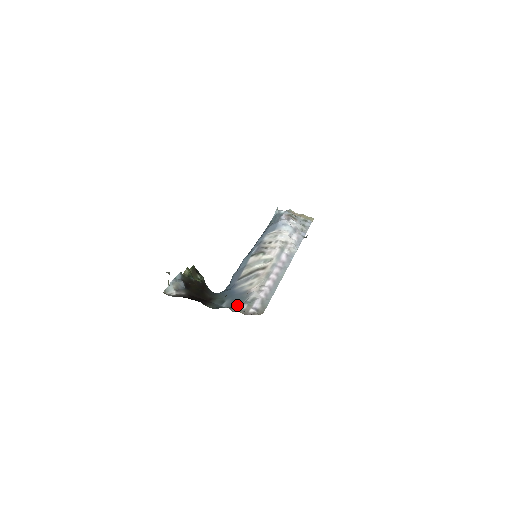
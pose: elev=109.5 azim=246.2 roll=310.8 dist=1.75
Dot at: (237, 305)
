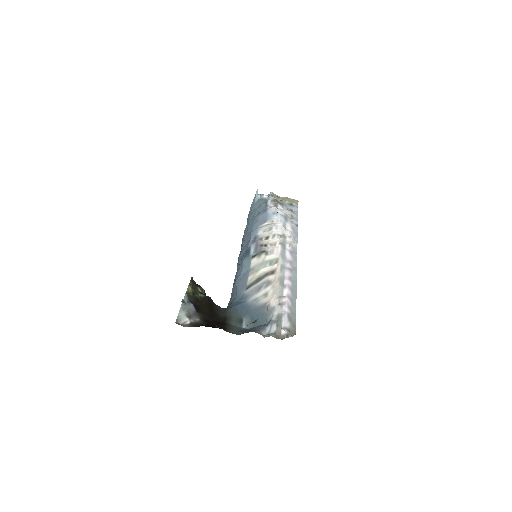
Dot at: (264, 327)
